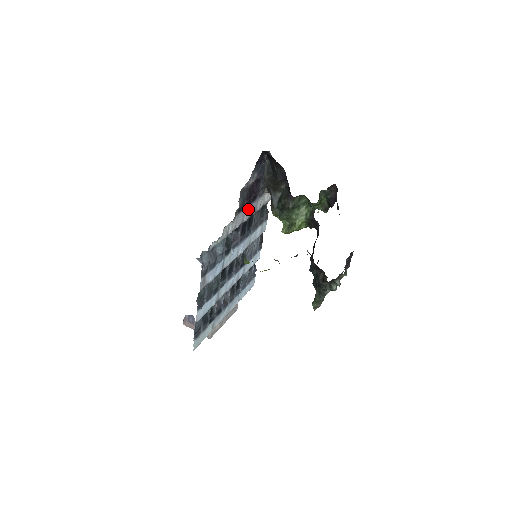
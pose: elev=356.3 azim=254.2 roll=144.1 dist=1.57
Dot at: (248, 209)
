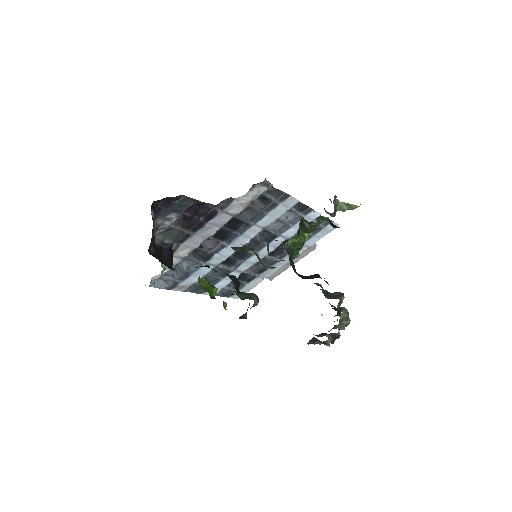
Dot at: (206, 228)
